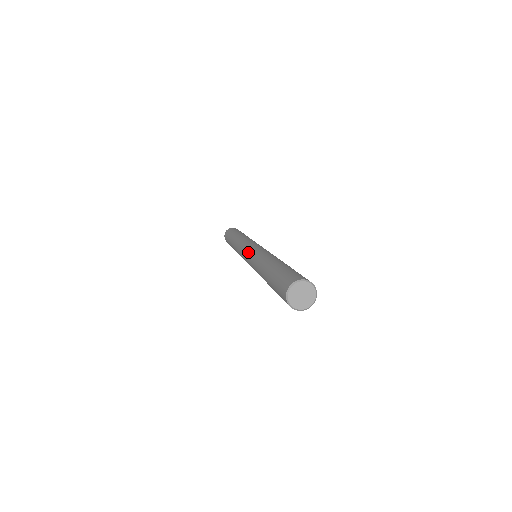
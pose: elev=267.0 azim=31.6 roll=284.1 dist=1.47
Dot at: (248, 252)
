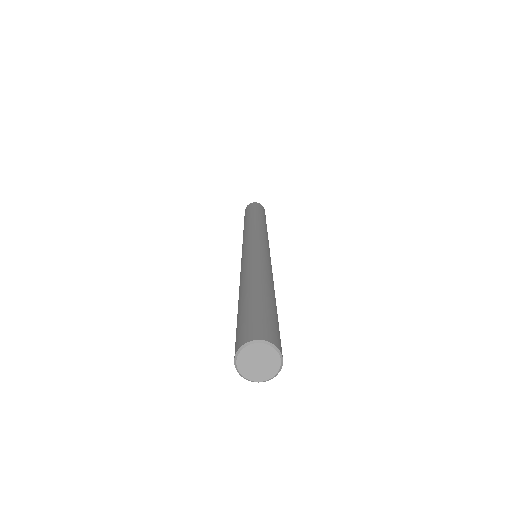
Dot at: (256, 245)
